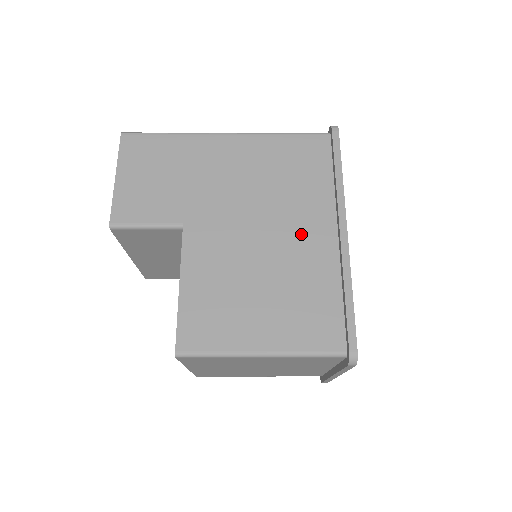
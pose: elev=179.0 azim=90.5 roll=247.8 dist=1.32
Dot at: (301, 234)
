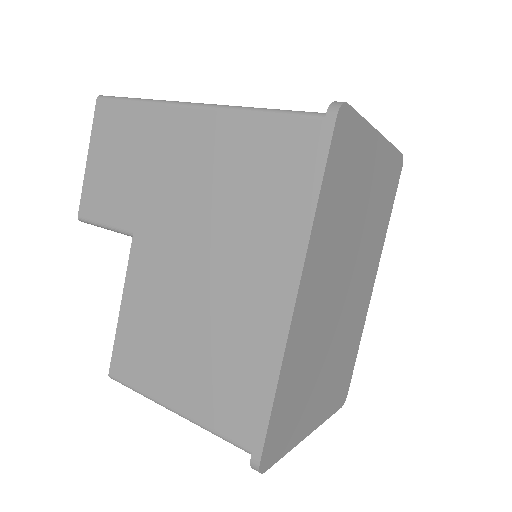
Dot at: (245, 282)
